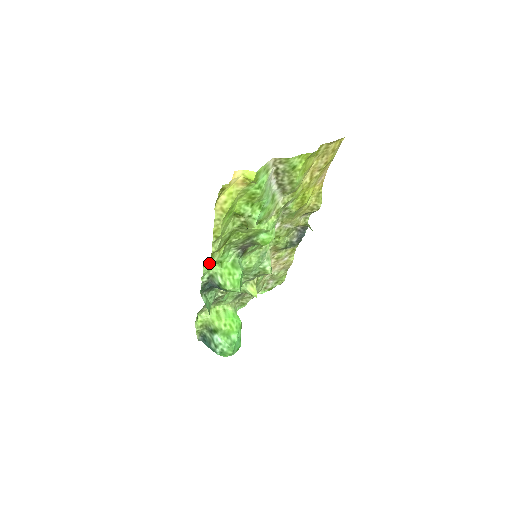
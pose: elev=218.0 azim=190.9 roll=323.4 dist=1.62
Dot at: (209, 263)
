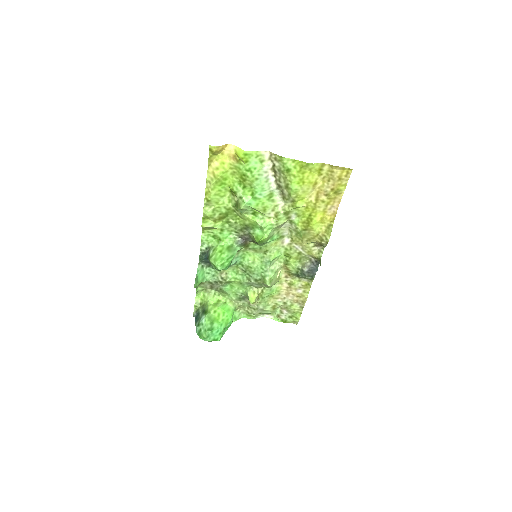
Dot at: (209, 233)
